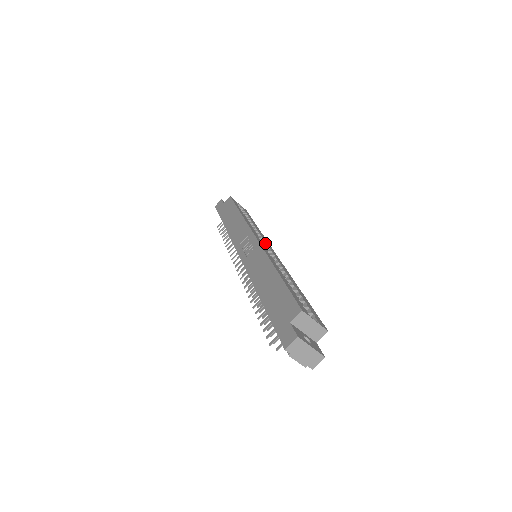
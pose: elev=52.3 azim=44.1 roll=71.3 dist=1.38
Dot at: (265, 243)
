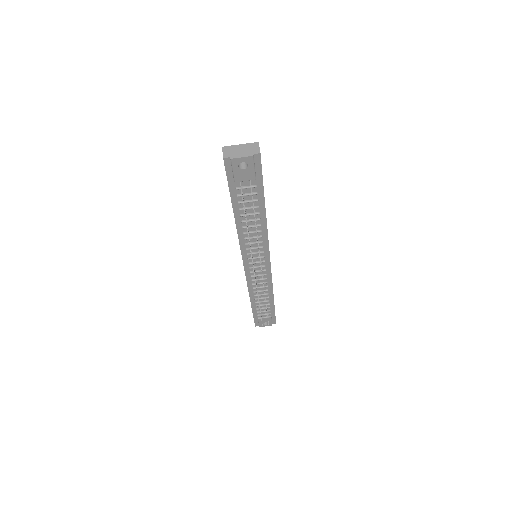
Dot at: occluded
